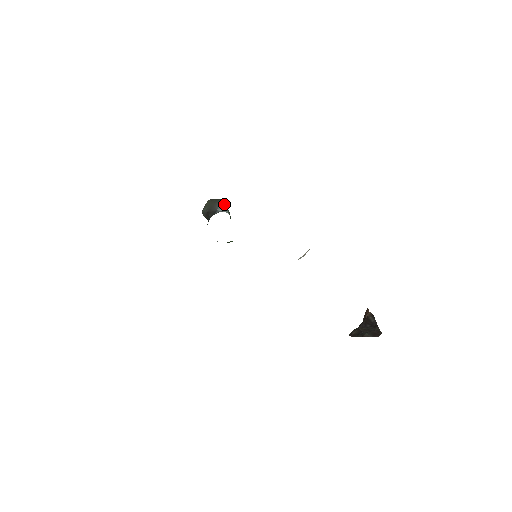
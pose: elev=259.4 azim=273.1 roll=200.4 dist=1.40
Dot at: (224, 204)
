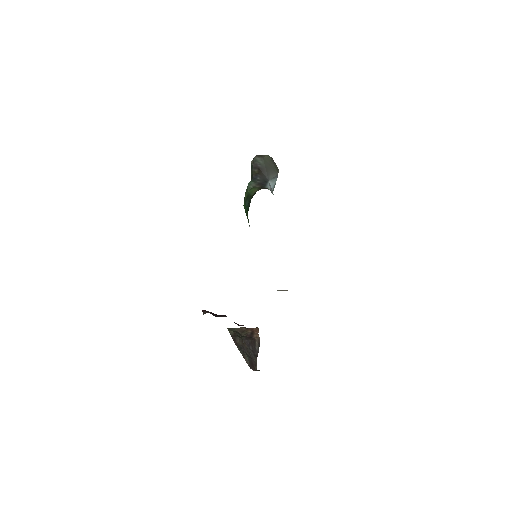
Dot at: occluded
